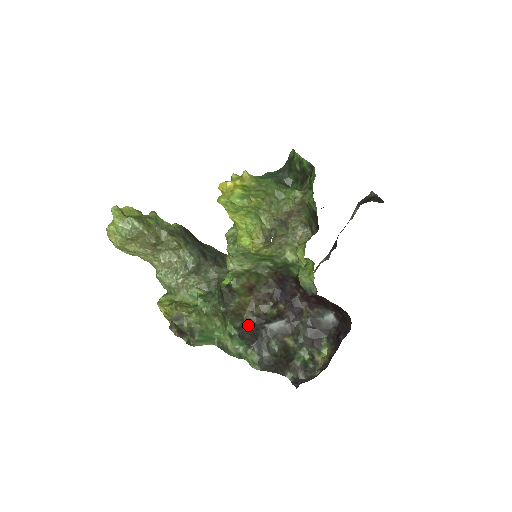
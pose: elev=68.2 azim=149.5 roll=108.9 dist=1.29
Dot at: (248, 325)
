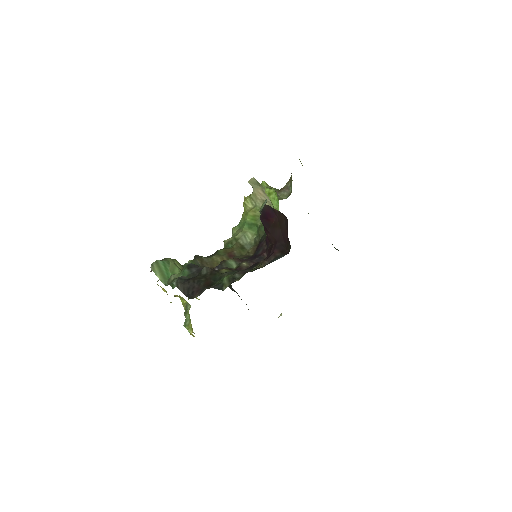
Dot at: occluded
